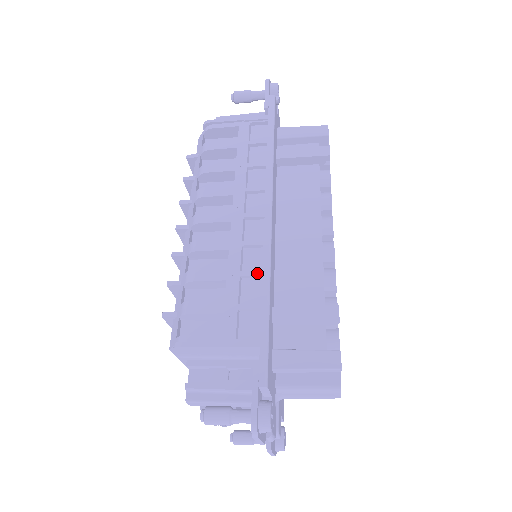
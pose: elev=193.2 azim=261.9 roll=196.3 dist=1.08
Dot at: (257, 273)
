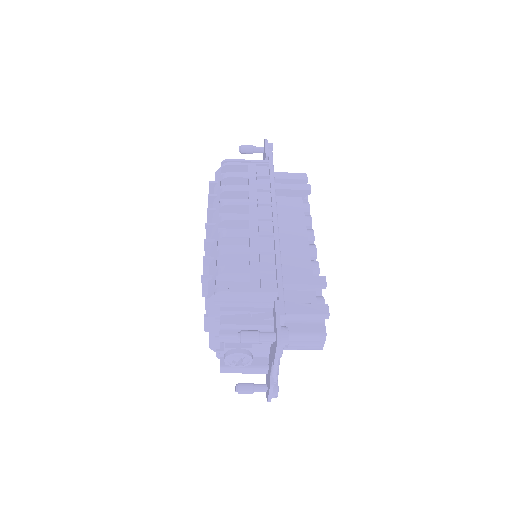
Dot at: (271, 251)
